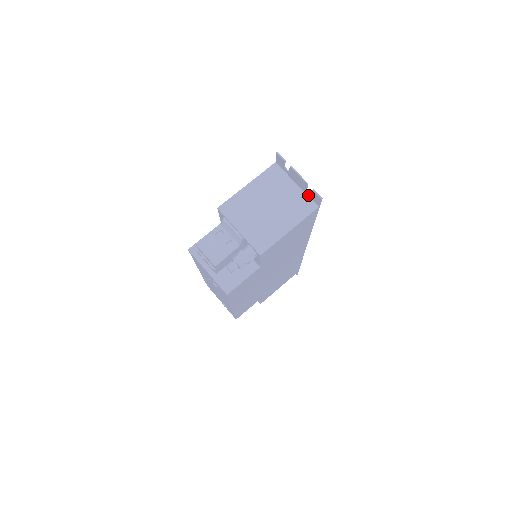
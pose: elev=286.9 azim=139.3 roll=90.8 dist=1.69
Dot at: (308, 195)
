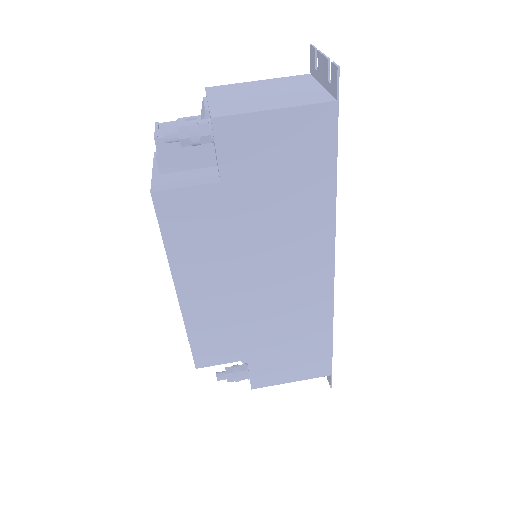
Dot at: (329, 91)
